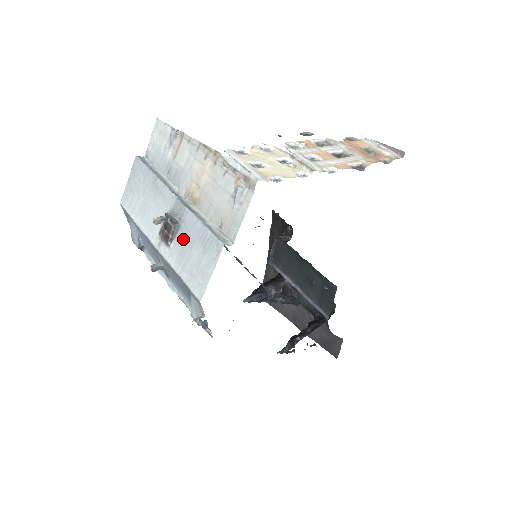
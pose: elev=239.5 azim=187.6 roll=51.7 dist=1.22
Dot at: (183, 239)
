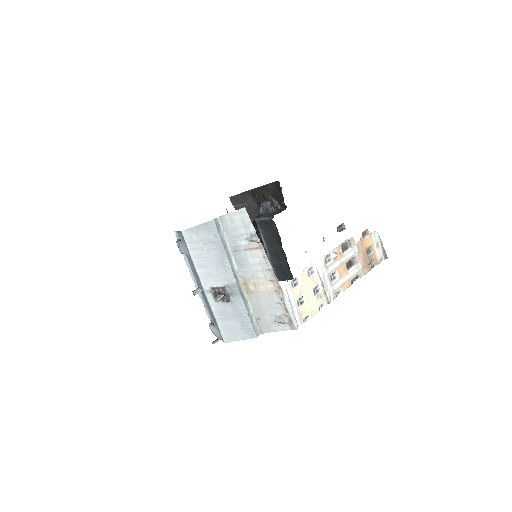
Dot at: (229, 307)
